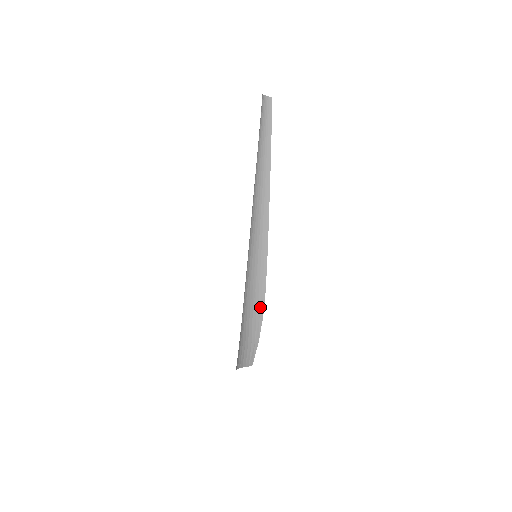
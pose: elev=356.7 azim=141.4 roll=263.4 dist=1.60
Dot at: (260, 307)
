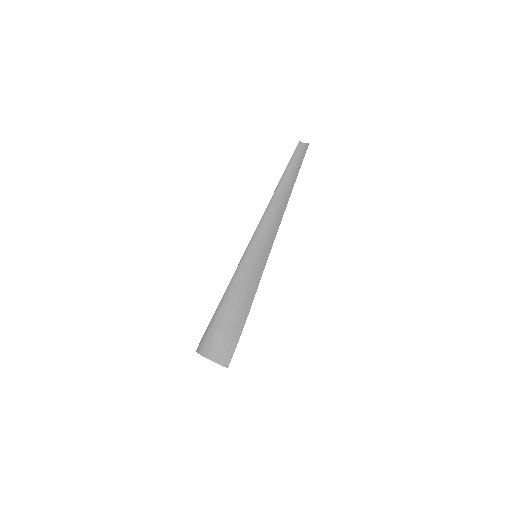
Dot at: (248, 304)
